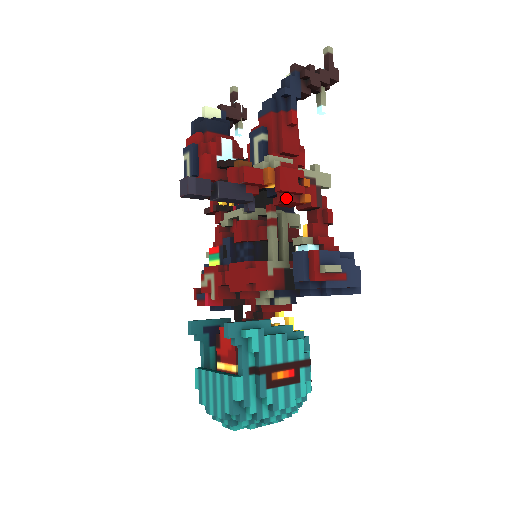
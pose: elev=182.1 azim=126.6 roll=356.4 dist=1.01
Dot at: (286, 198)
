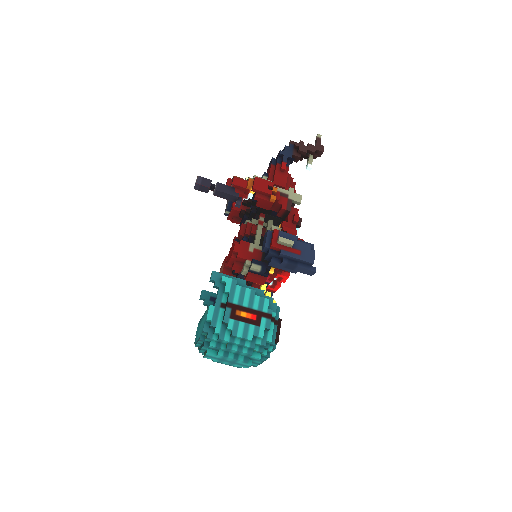
Dot at: (259, 196)
